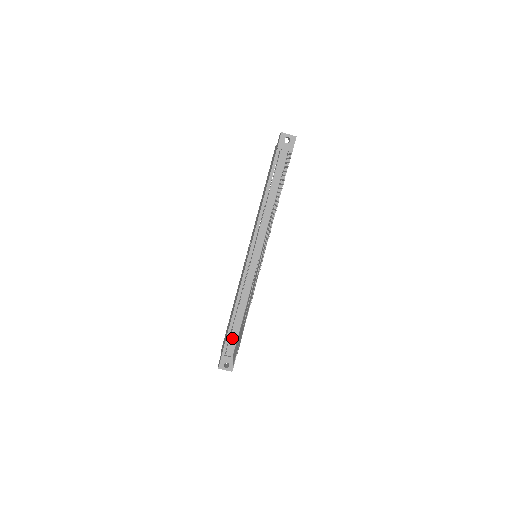
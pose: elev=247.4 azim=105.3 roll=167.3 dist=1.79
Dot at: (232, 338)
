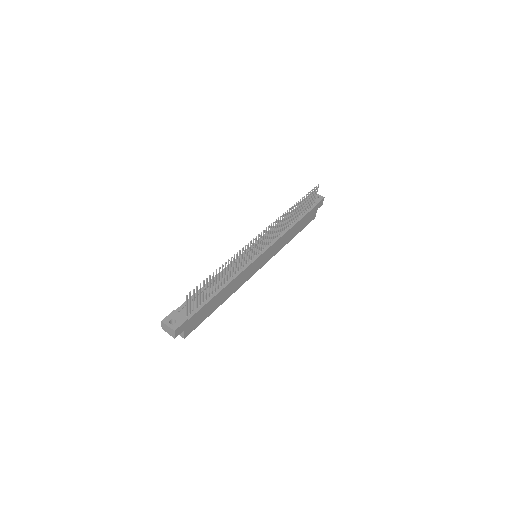
Dot at: (195, 301)
